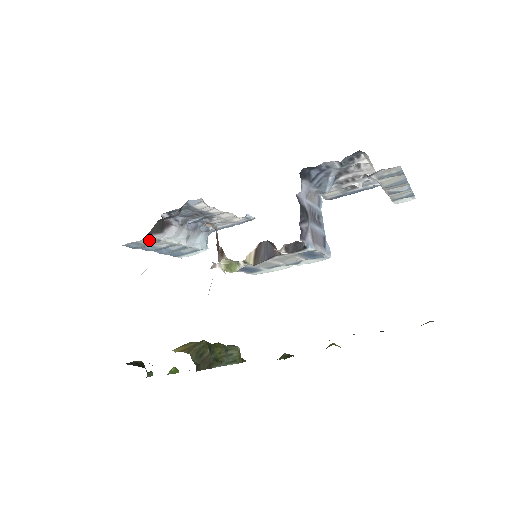
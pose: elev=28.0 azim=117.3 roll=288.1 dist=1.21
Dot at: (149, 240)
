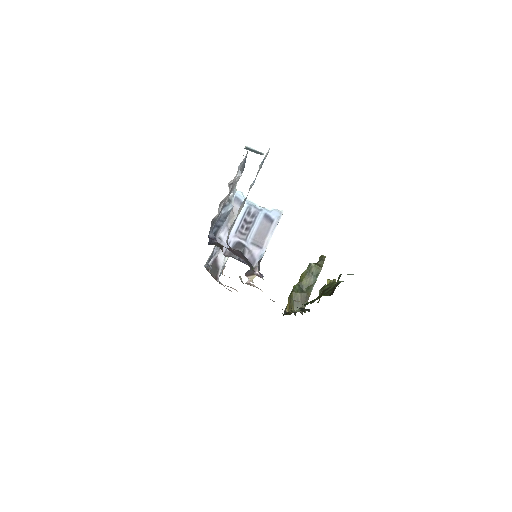
Dot at: occluded
